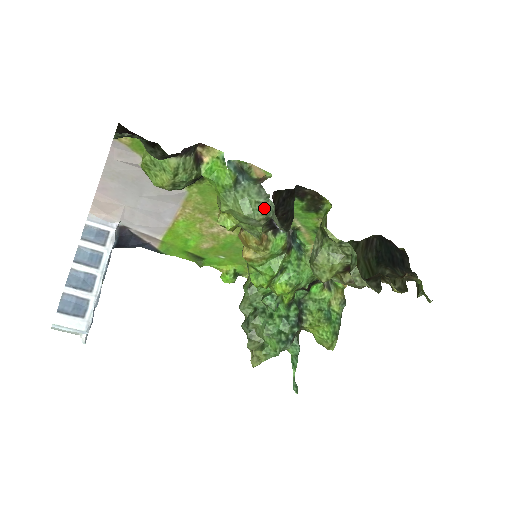
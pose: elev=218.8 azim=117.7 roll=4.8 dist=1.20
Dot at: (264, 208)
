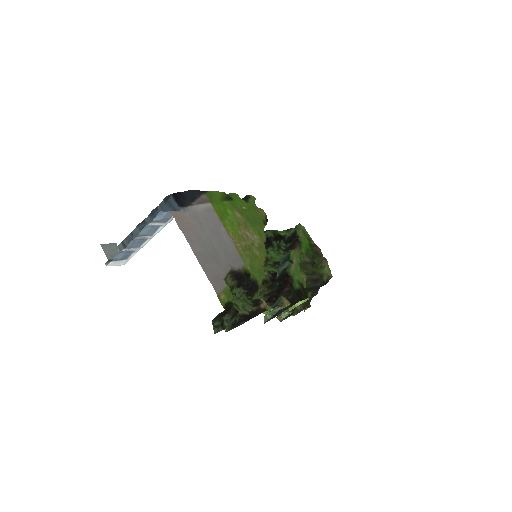
Dot at: occluded
